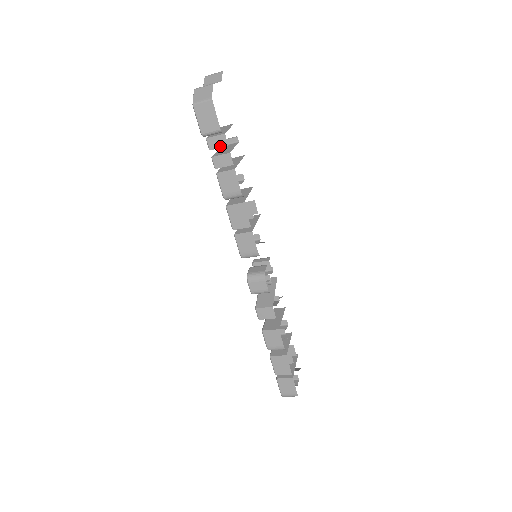
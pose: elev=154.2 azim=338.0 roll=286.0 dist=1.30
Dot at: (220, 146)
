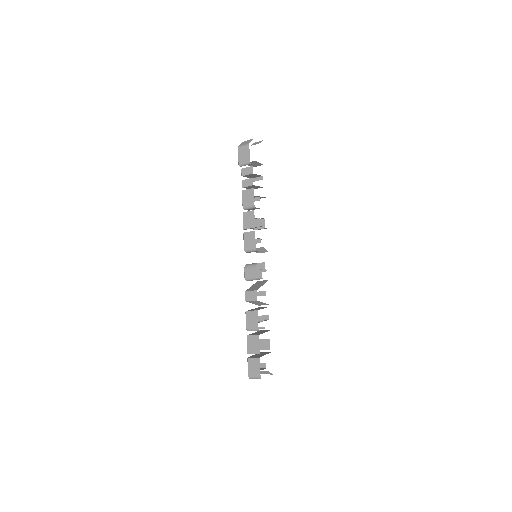
Dot at: (248, 173)
